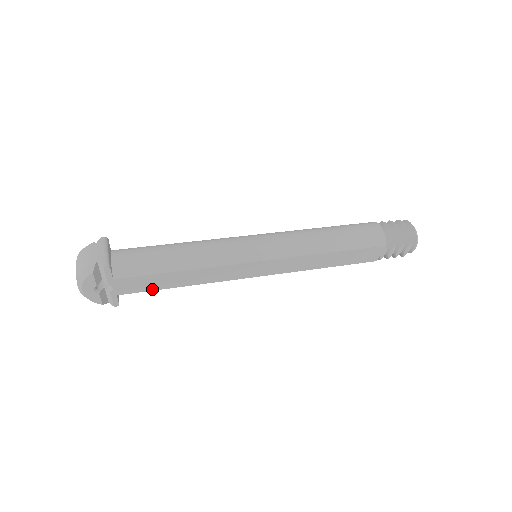
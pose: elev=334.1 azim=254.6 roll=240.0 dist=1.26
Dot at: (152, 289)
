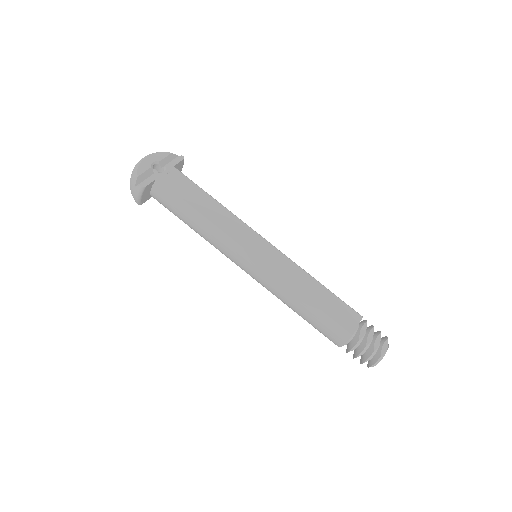
Dot at: occluded
